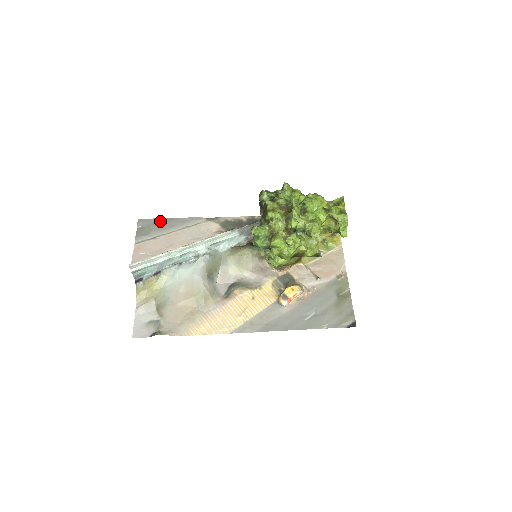
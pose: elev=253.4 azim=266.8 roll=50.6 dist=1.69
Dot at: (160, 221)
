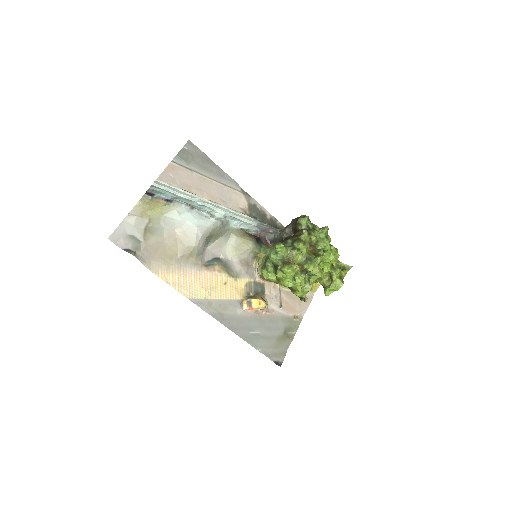
Dot at: (205, 158)
